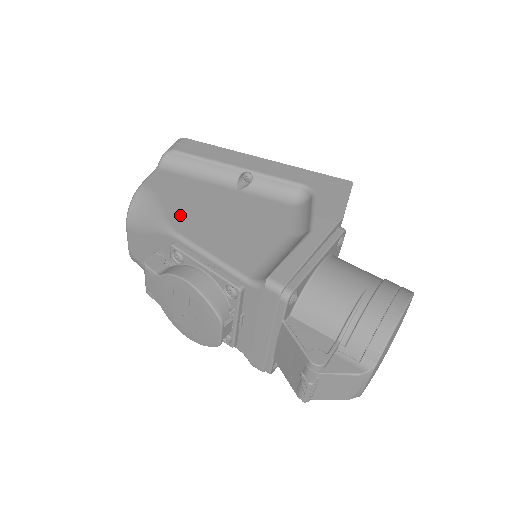
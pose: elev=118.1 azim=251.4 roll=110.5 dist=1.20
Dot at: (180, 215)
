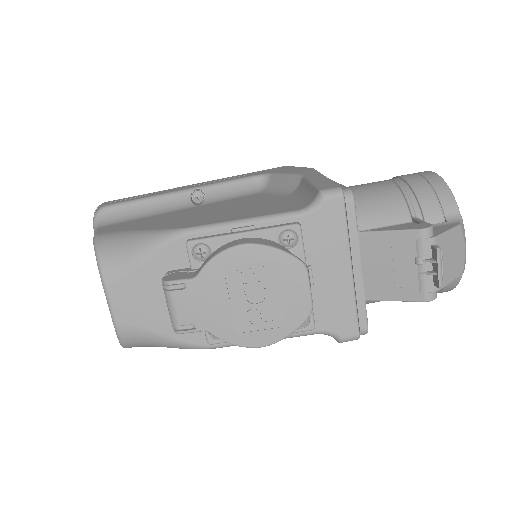
Dot at: (170, 225)
